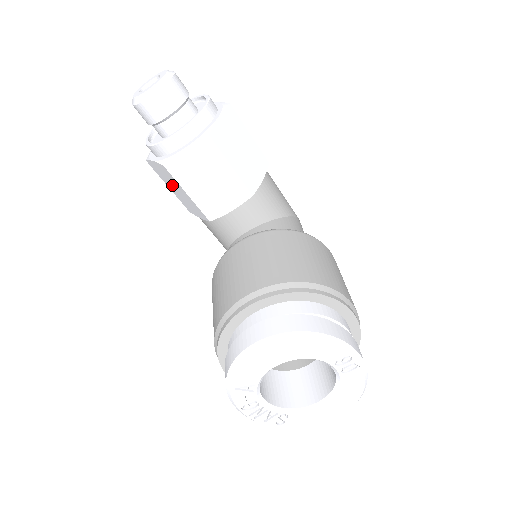
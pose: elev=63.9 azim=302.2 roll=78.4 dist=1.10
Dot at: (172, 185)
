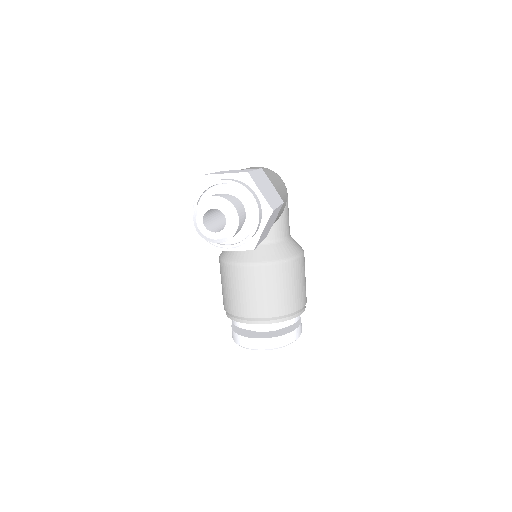
Dot at: occluded
